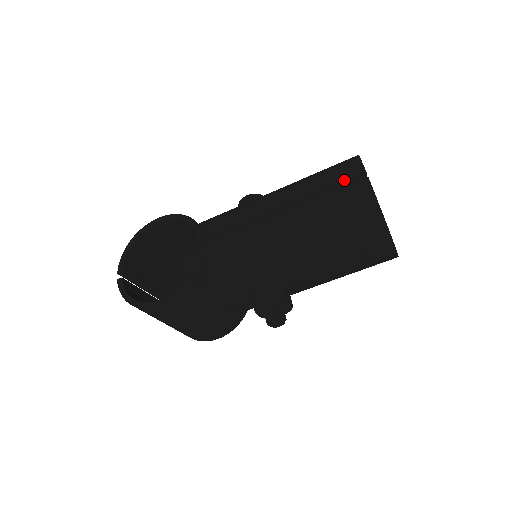
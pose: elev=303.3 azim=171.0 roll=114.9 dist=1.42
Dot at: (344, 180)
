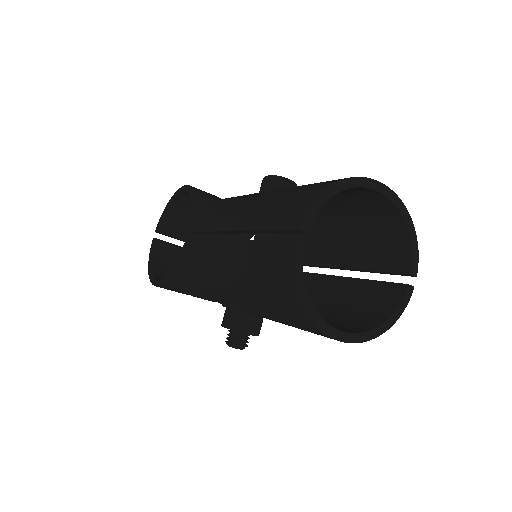
Dot at: (281, 229)
